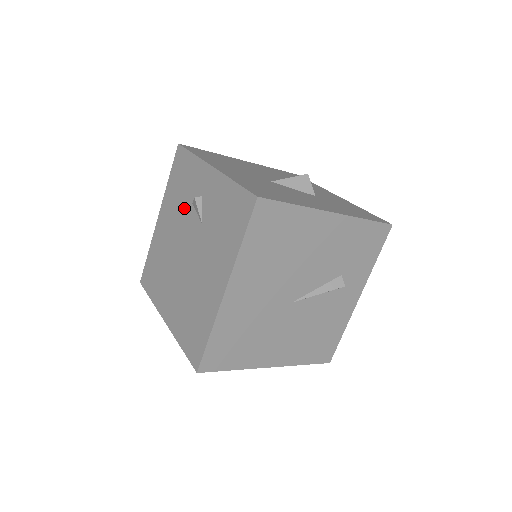
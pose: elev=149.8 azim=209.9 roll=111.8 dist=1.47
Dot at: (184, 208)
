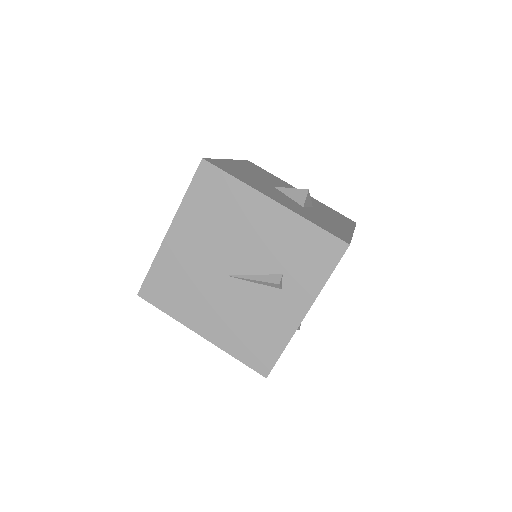
Dot at: occluded
